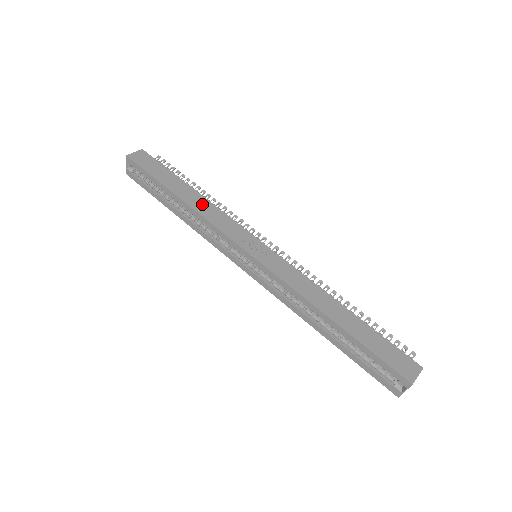
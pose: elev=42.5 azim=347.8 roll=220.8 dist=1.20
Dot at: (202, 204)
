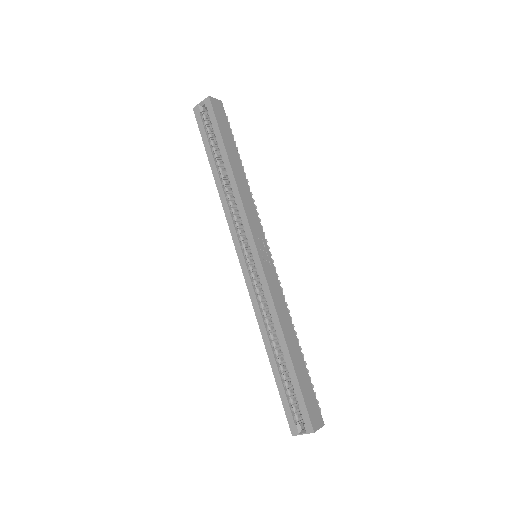
Dot at: (243, 184)
